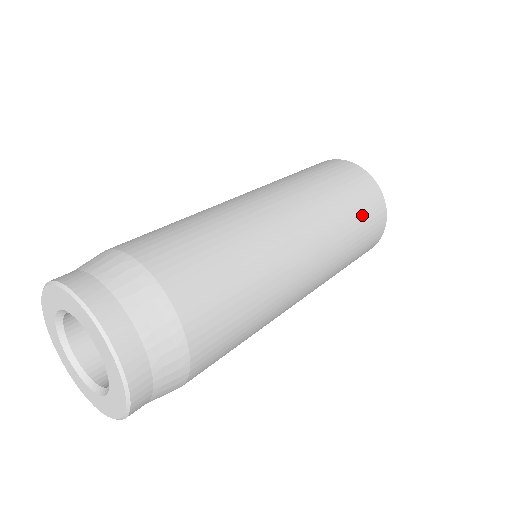
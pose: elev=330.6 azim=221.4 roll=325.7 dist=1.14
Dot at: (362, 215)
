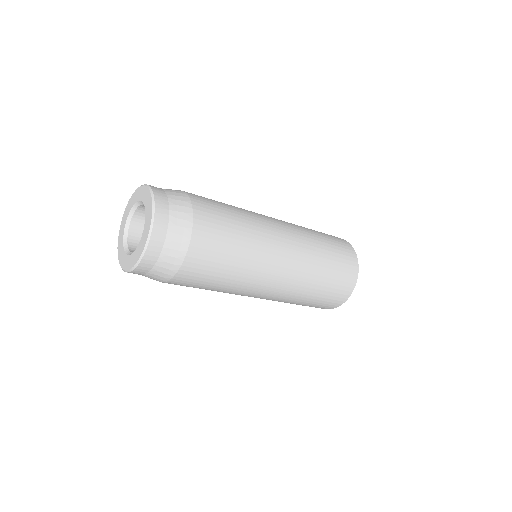
Dot at: (332, 281)
